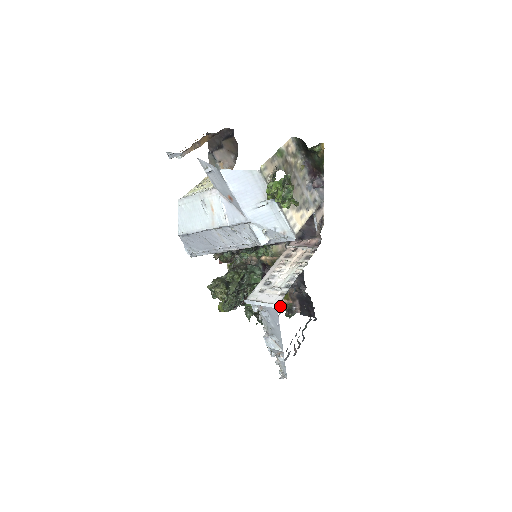
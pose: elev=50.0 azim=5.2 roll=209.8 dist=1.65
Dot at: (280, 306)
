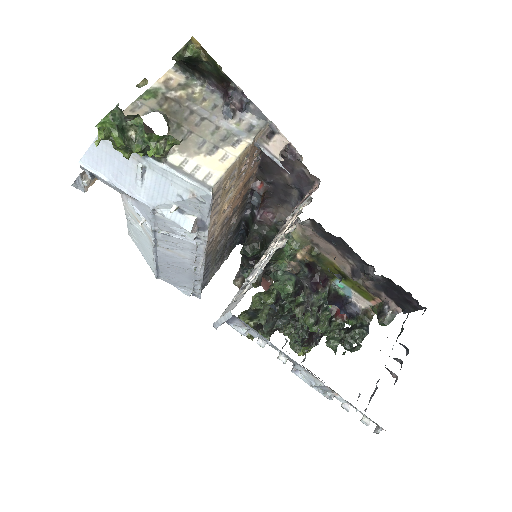
Dot at: (374, 314)
